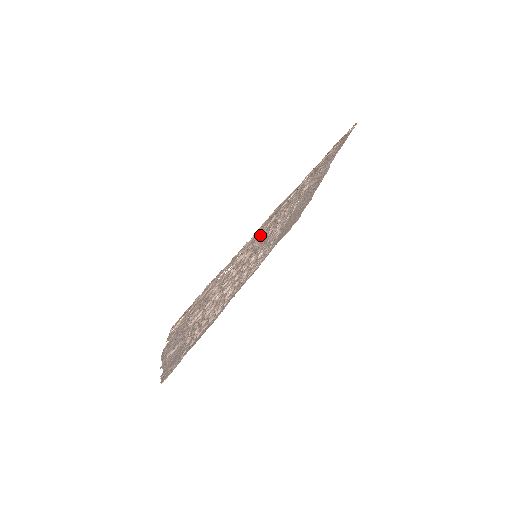
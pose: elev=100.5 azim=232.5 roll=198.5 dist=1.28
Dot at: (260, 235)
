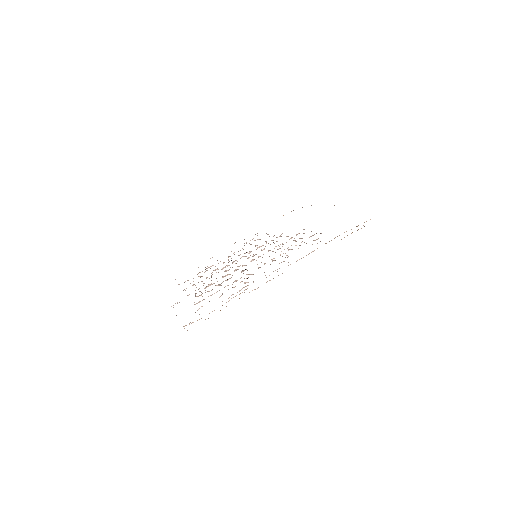
Dot at: occluded
